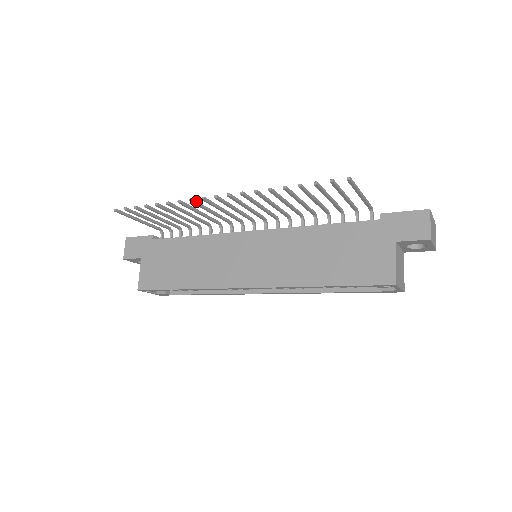
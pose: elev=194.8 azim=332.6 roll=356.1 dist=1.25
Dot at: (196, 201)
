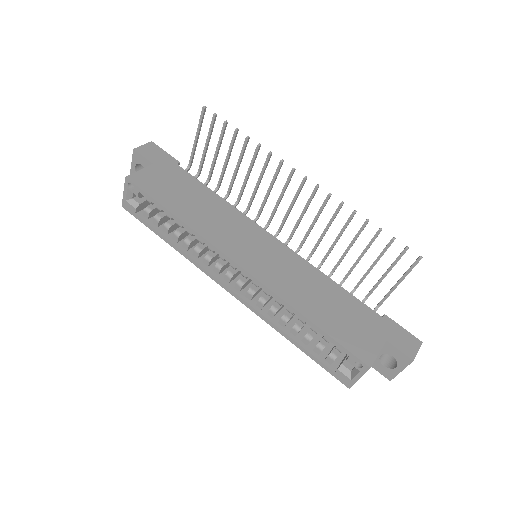
Dot at: occluded
